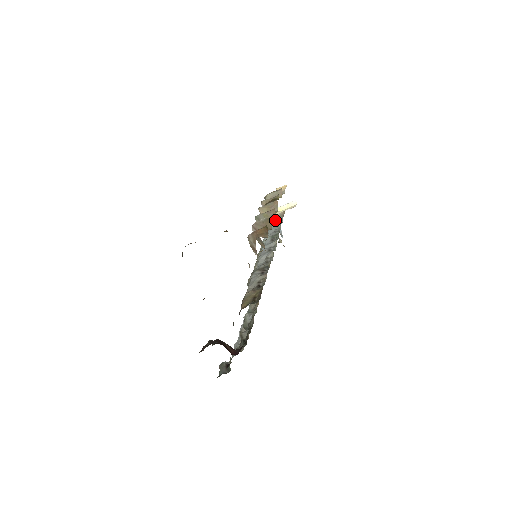
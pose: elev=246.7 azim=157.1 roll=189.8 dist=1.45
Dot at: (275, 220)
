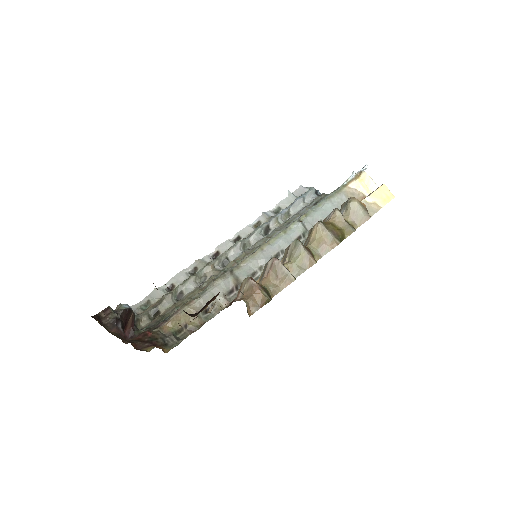
Dot at: occluded
